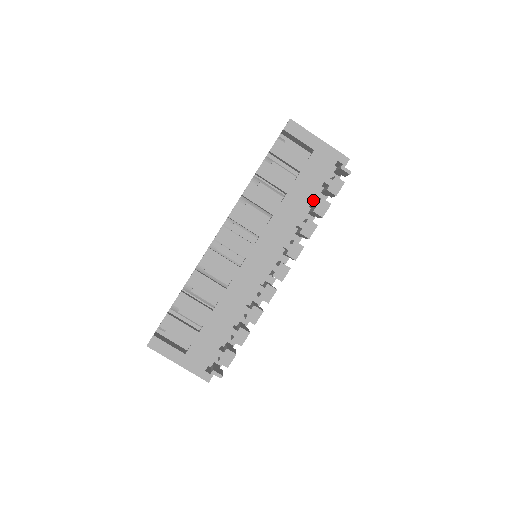
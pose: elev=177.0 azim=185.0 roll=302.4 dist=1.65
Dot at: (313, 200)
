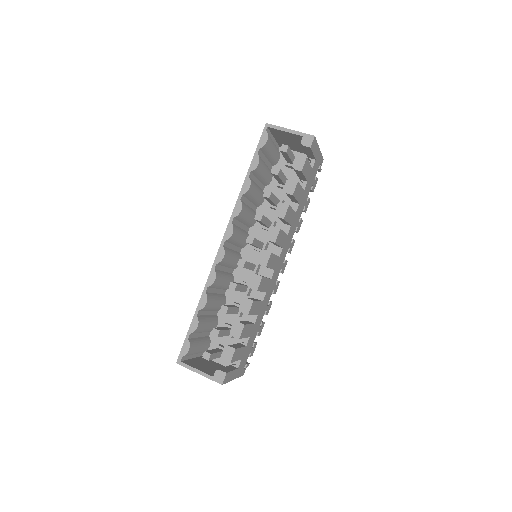
Dot at: (306, 202)
